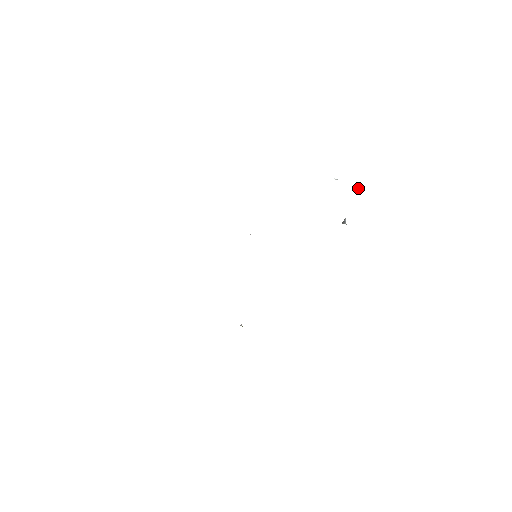
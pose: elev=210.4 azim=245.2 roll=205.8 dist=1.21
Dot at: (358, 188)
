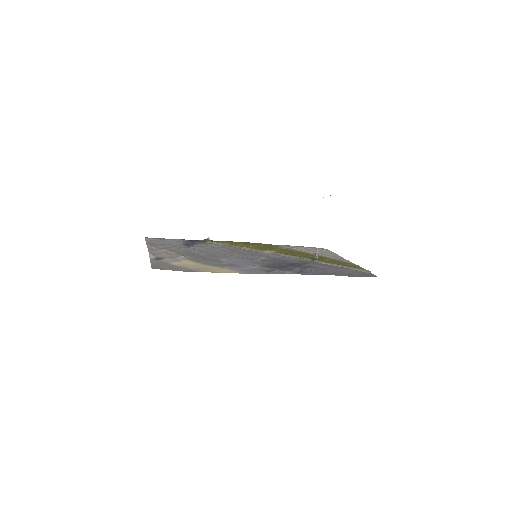
Dot at: occluded
